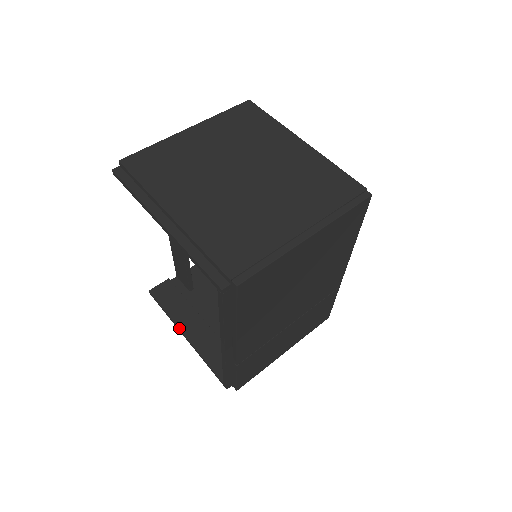
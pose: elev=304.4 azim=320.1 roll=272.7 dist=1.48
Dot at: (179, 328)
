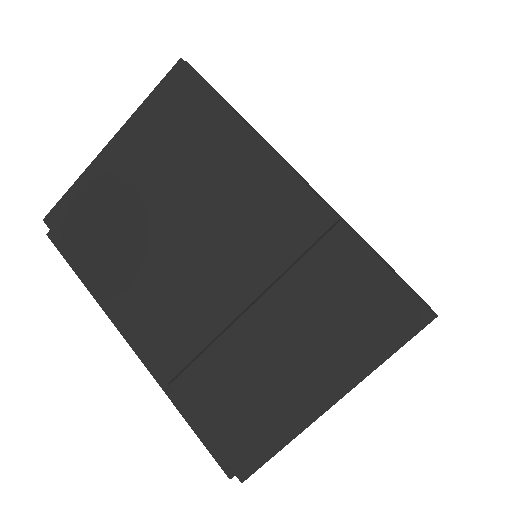
Dot at: occluded
